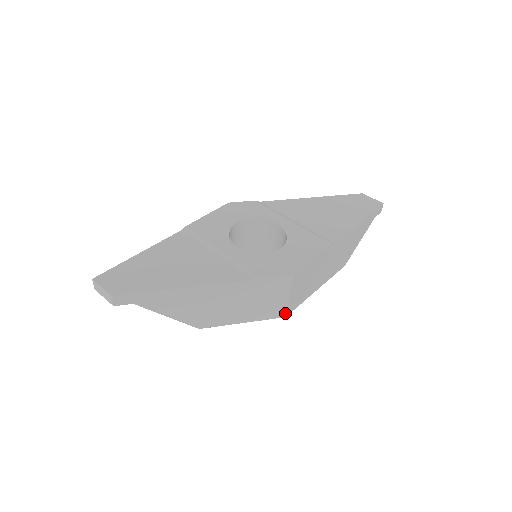
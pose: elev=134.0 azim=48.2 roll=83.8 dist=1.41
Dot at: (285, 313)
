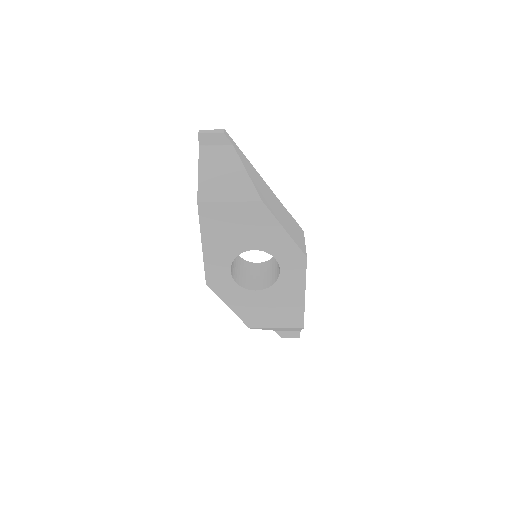
Dot at: (306, 254)
